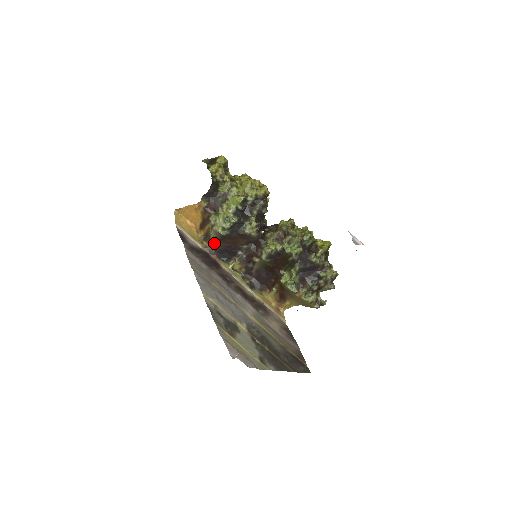
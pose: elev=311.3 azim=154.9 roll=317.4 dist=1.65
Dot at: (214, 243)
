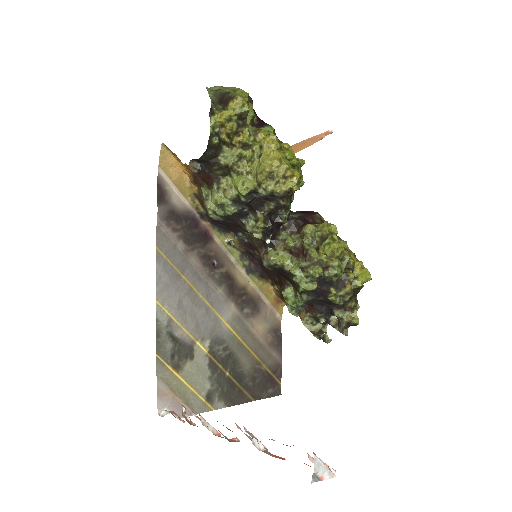
Dot at: (207, 211)
